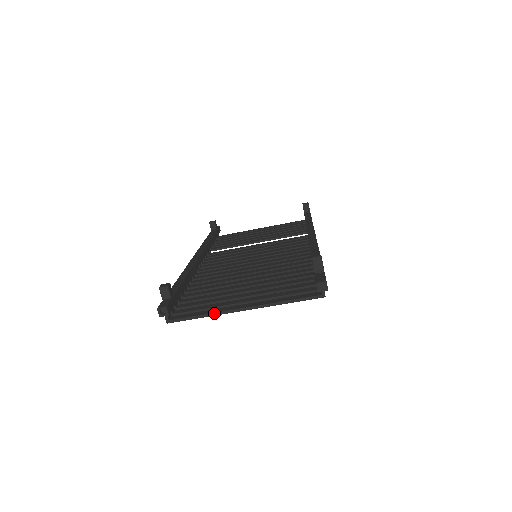
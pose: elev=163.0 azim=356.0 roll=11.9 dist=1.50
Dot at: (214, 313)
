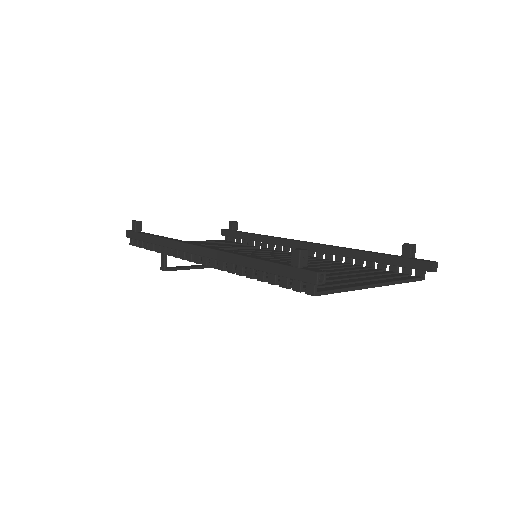
Dot at: (356, 287)
